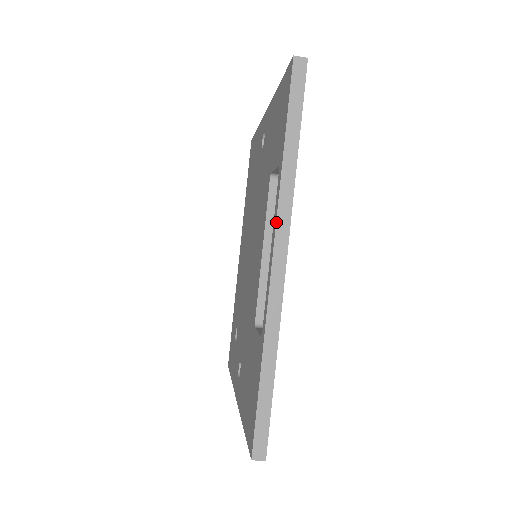
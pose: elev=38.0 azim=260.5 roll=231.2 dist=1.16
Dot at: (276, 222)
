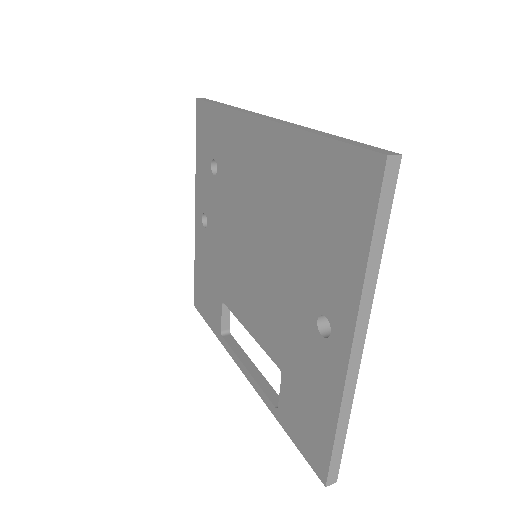
Dot at: (255, 389)
